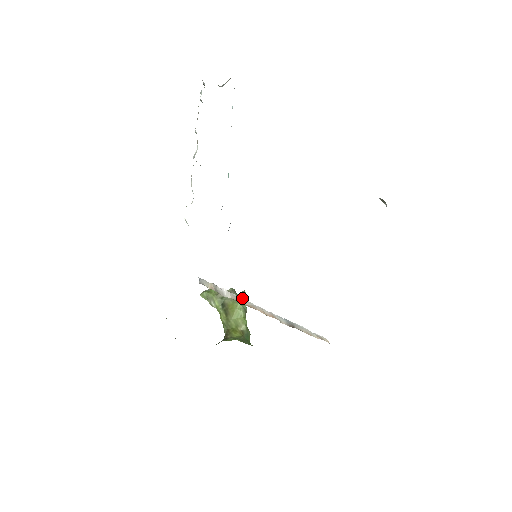
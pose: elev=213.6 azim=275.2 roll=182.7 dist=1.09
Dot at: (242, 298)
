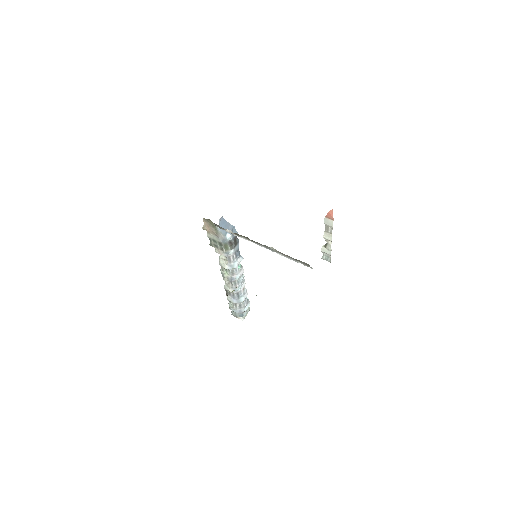
Dot at: occluded
